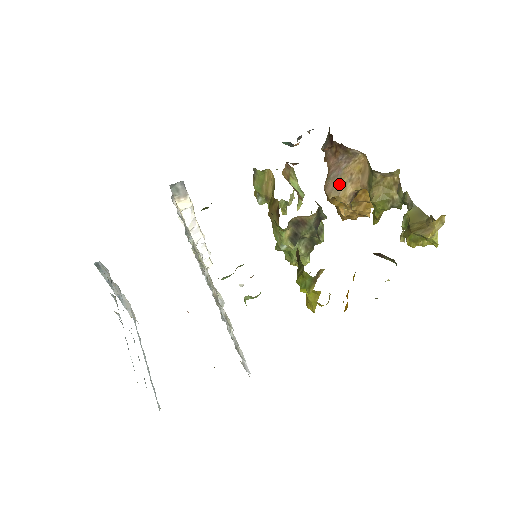
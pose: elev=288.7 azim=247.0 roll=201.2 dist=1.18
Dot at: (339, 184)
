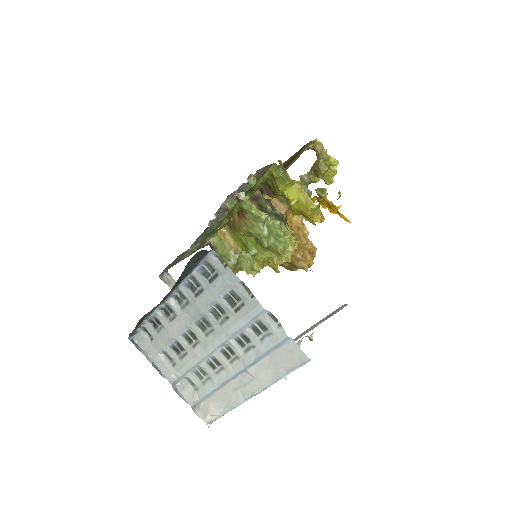
Dot at: occluded
